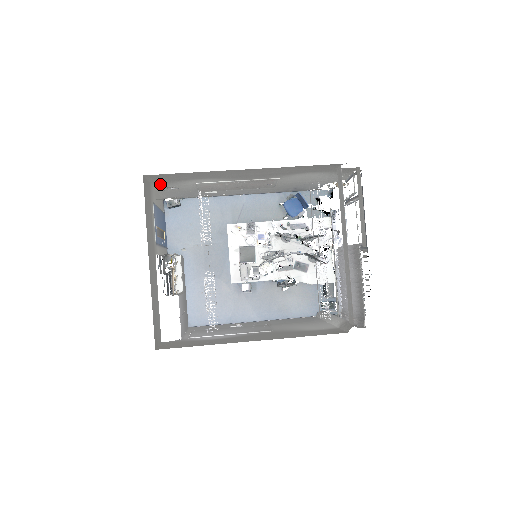
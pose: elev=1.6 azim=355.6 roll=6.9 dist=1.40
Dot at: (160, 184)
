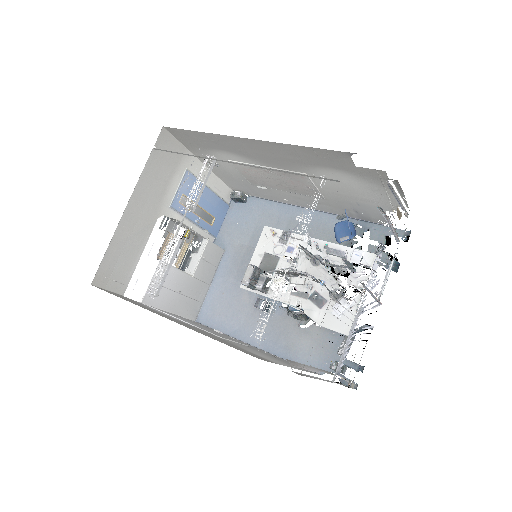
Dot at: (198, 153)
